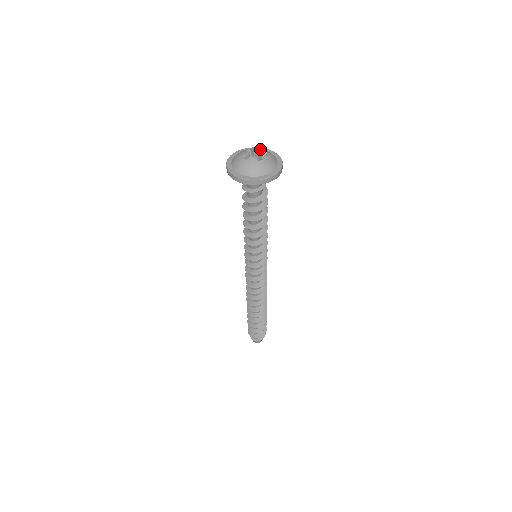
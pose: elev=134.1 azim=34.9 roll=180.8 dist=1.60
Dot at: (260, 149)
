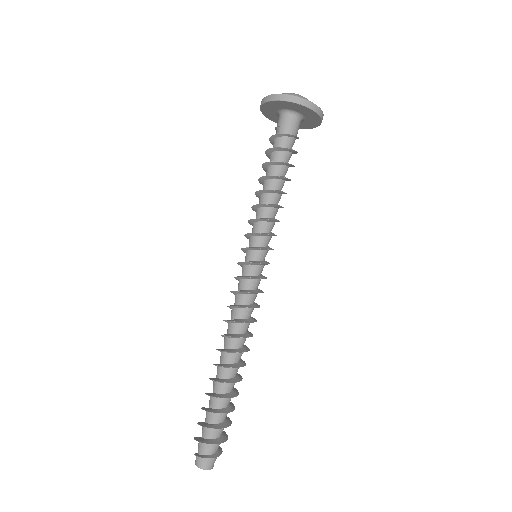
Dot at: occluded
